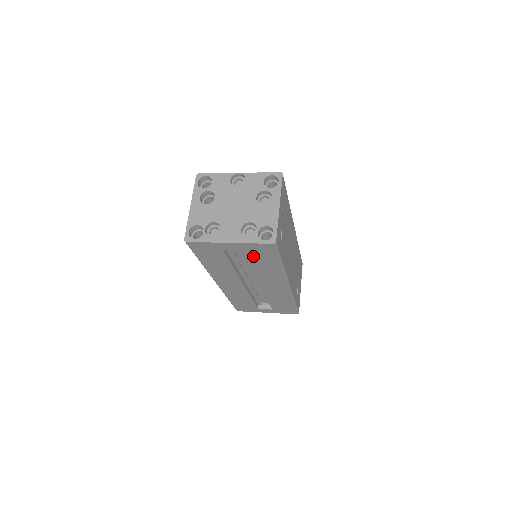
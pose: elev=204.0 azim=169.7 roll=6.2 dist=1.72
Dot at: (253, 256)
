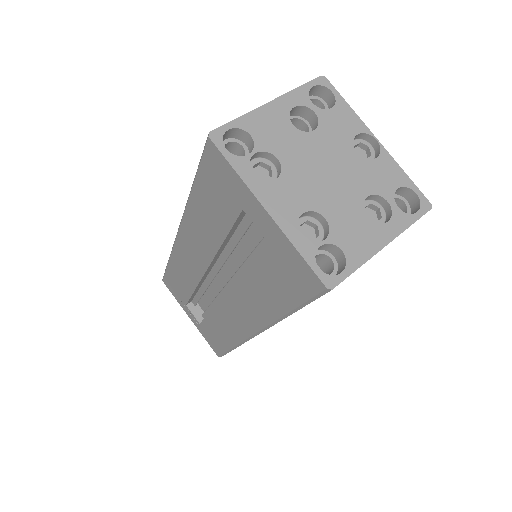
Dot at: (270, 264)
